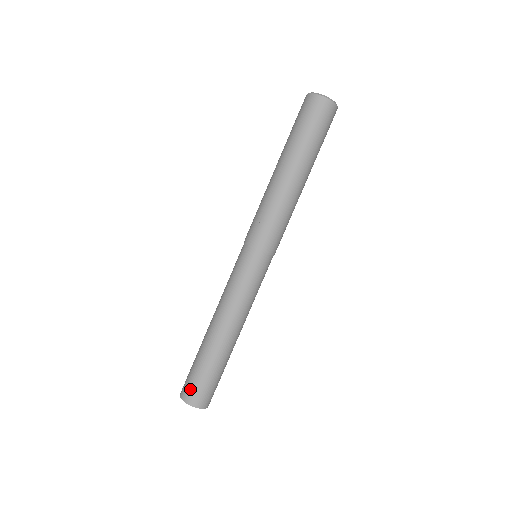
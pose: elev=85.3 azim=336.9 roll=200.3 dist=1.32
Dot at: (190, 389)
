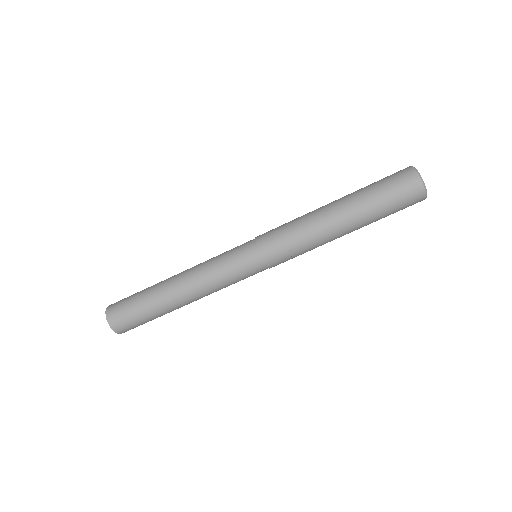
Dot at: (125, 325)
